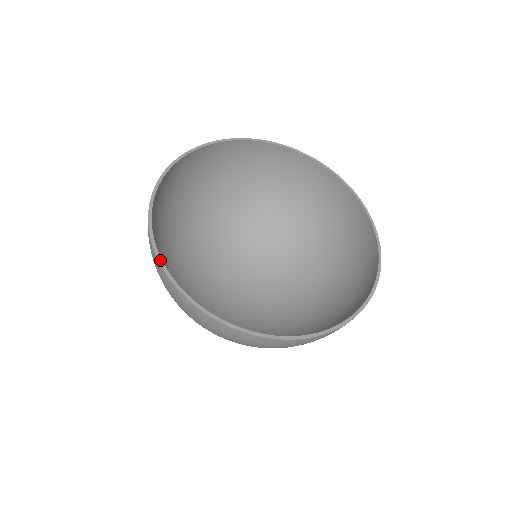
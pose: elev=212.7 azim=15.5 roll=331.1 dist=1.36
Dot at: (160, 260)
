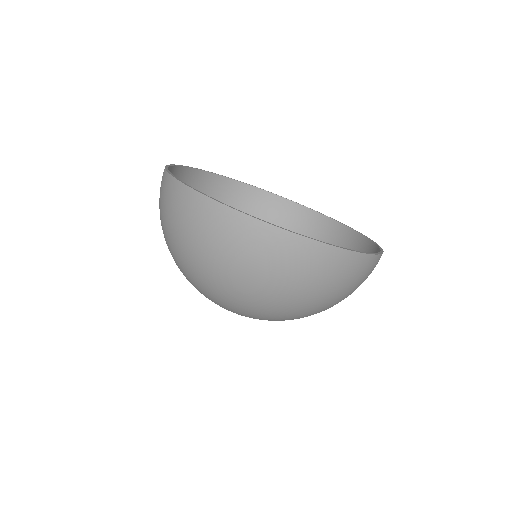
Dot at: (173, 176)
